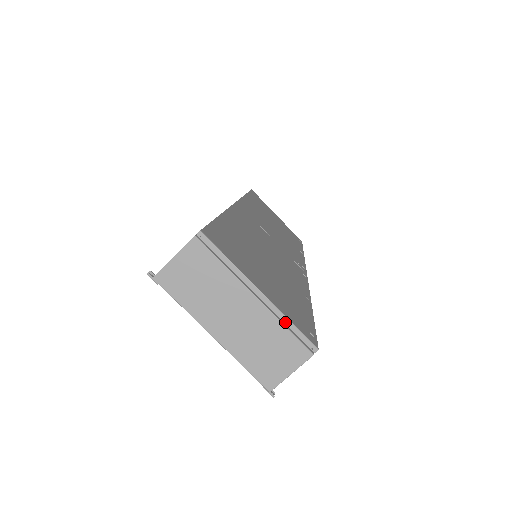
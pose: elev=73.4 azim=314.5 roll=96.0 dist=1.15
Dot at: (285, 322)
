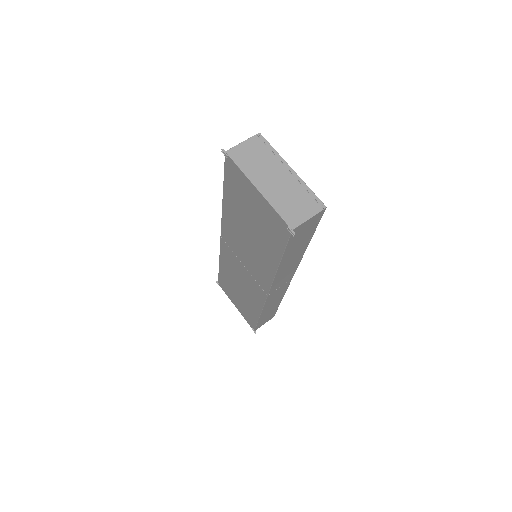
Dot at: (306, 188)
